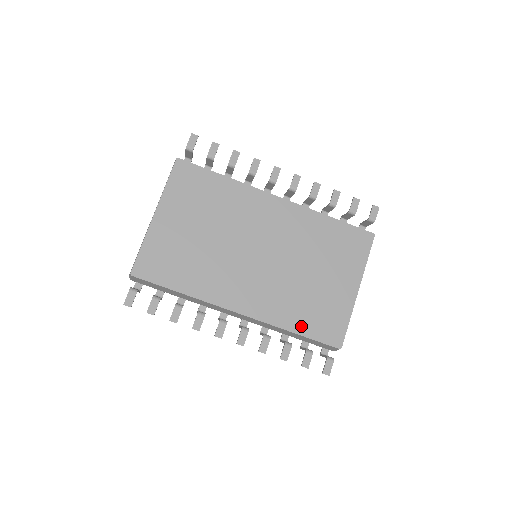
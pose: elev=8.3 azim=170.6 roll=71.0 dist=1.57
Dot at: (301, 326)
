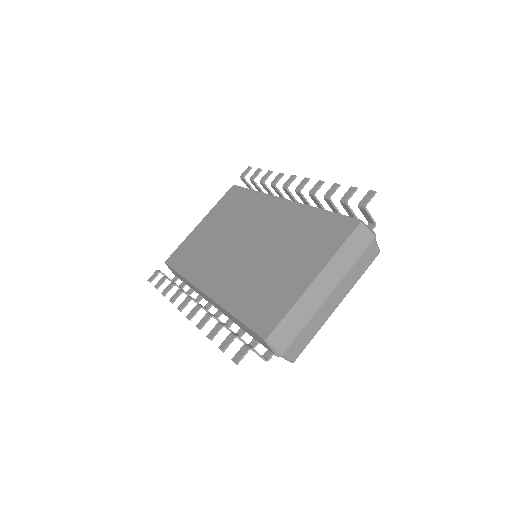
Dot at: (242, 310)
